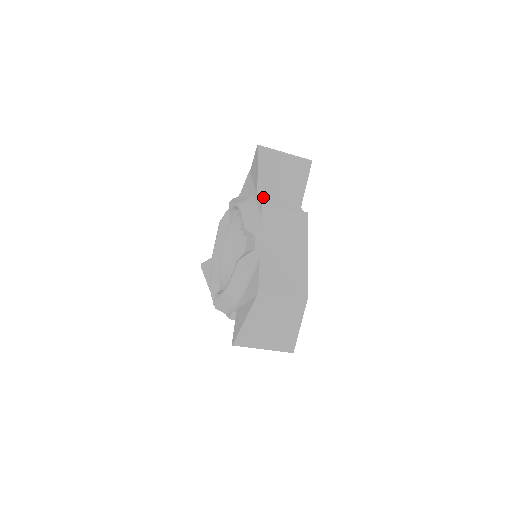
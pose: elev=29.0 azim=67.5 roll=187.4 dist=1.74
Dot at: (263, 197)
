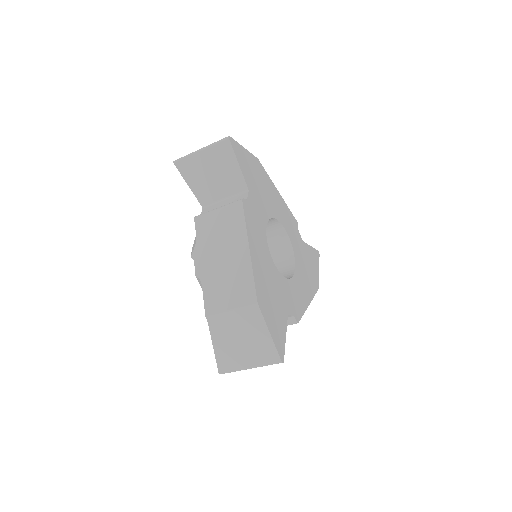
Dot at: (208, 205)
